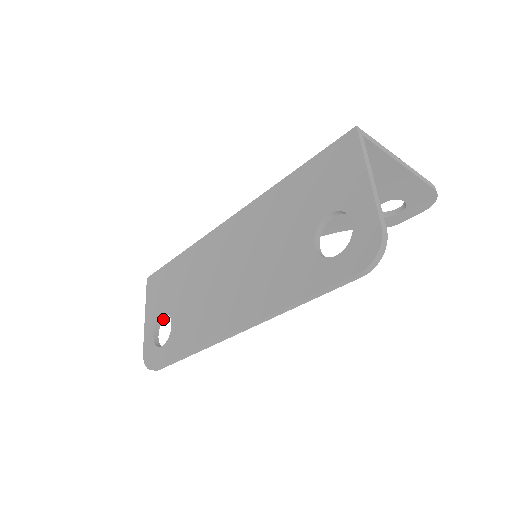
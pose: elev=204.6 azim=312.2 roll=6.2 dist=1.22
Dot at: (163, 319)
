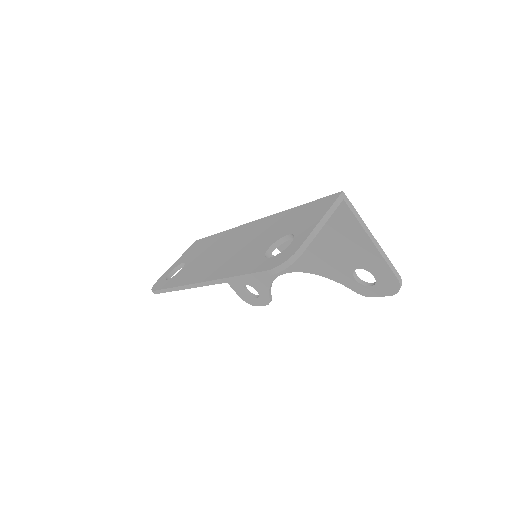
Dot at: (182, 267)
